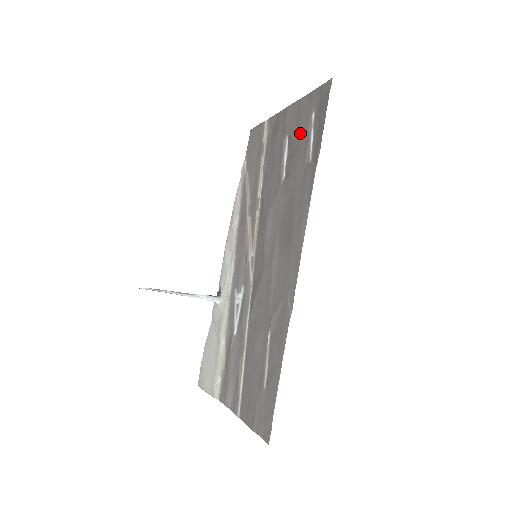
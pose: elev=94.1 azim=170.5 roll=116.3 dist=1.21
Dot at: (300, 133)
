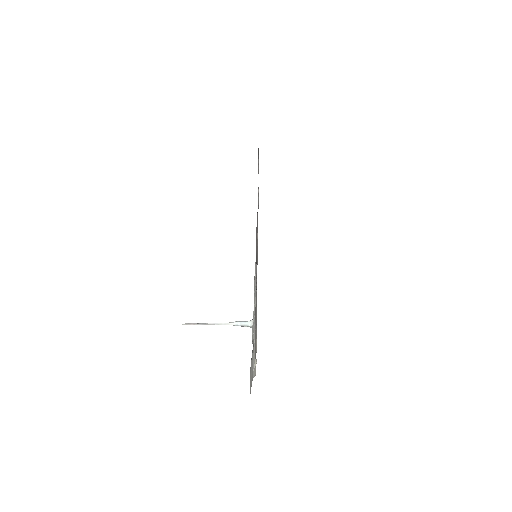
Dot at: occluded
